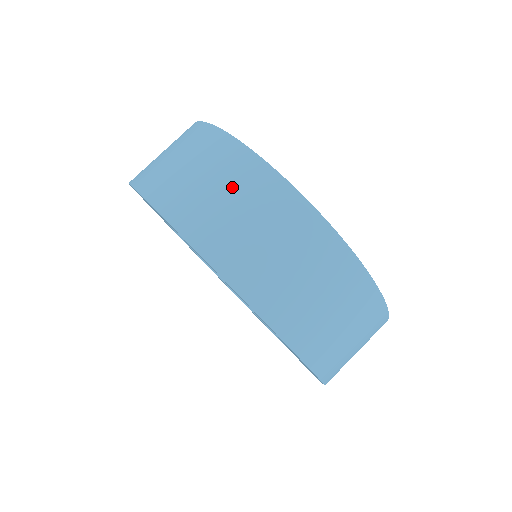
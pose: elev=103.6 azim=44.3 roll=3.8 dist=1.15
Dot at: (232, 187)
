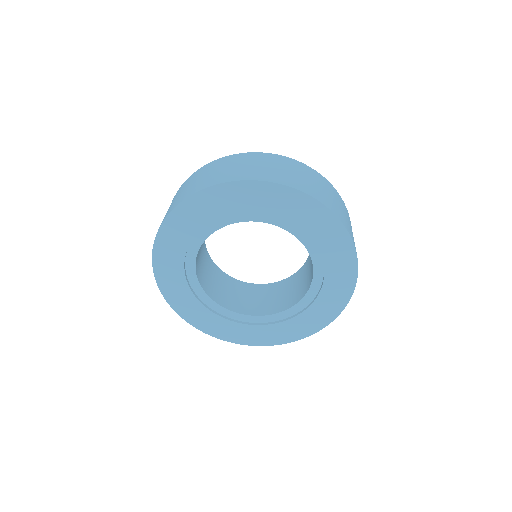
Dot at: (245, 162)
